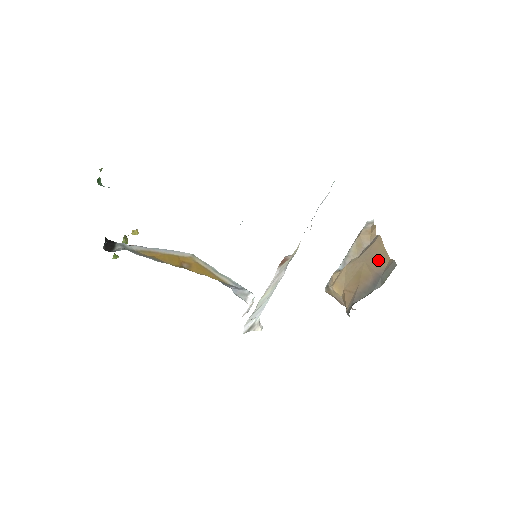
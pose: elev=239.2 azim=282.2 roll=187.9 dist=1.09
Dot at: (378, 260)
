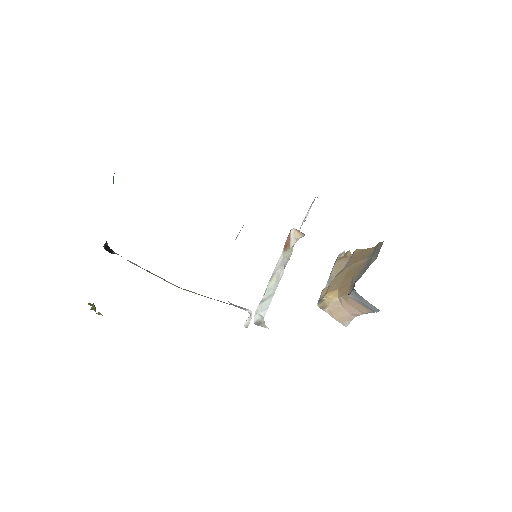
Dot at: (363, 255)
